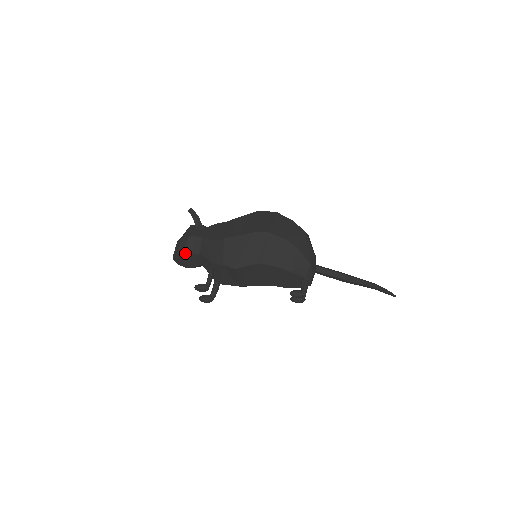
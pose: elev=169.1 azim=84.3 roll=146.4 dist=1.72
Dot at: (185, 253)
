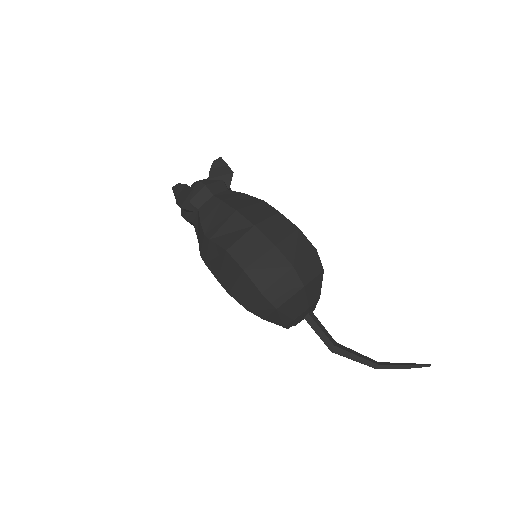
Dot at: occluded
